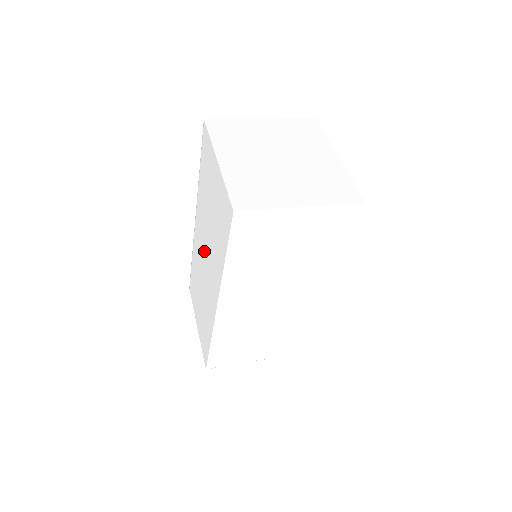
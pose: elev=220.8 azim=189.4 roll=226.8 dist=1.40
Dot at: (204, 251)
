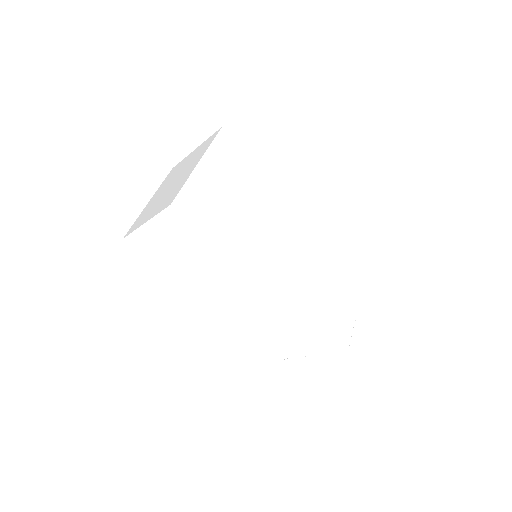
Dot at: occluded
